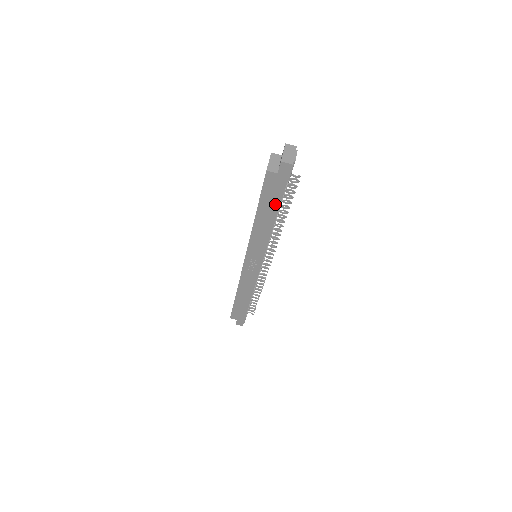
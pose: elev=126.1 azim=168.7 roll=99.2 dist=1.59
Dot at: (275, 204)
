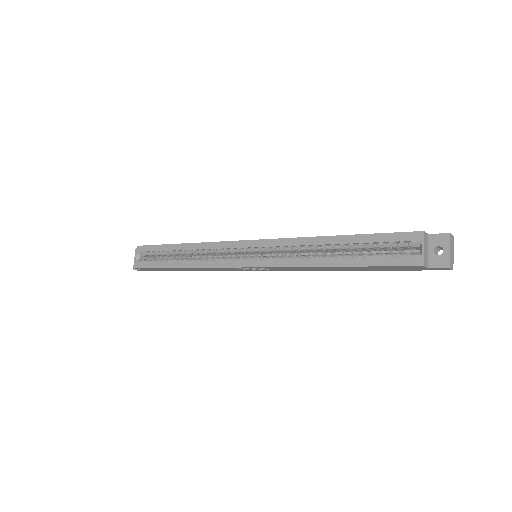
Dot at: (375, 269)
